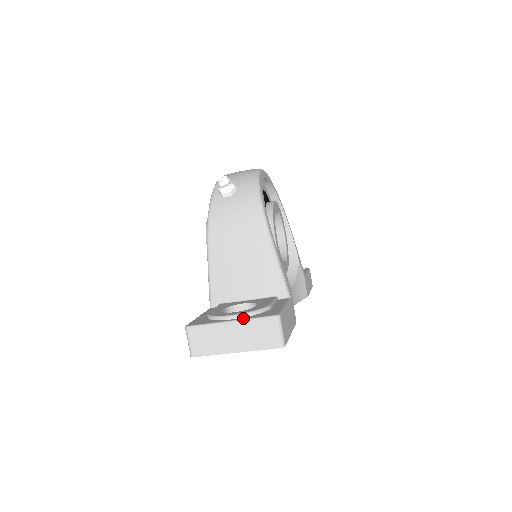
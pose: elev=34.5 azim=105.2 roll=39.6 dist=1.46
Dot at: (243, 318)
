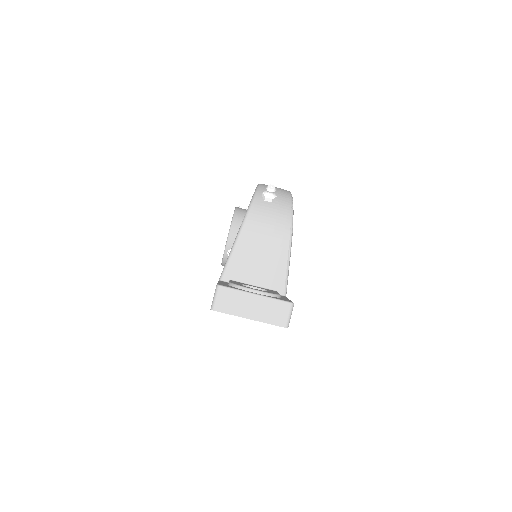
Dot at: (266, 295)
